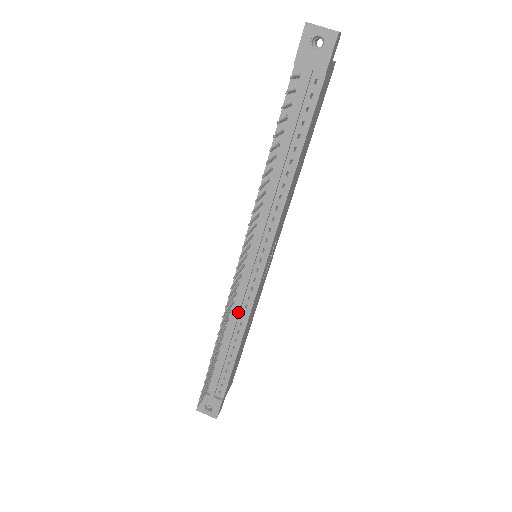
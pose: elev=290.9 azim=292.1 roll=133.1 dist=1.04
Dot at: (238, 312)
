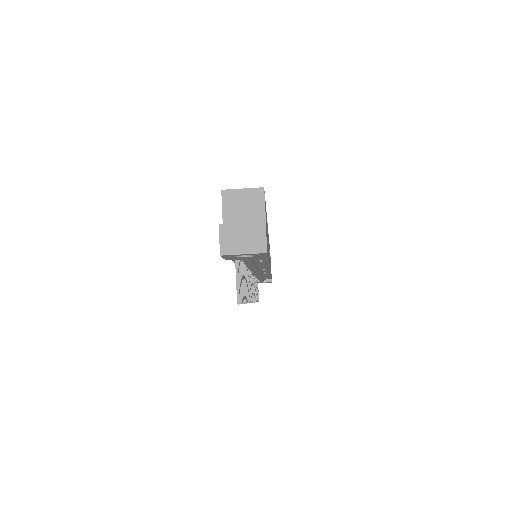
Dot at: occluded
